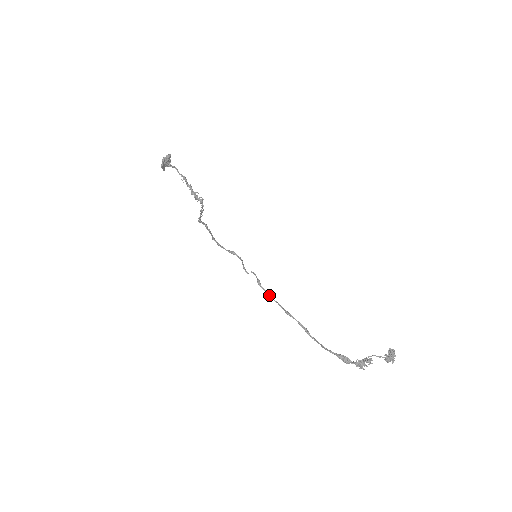
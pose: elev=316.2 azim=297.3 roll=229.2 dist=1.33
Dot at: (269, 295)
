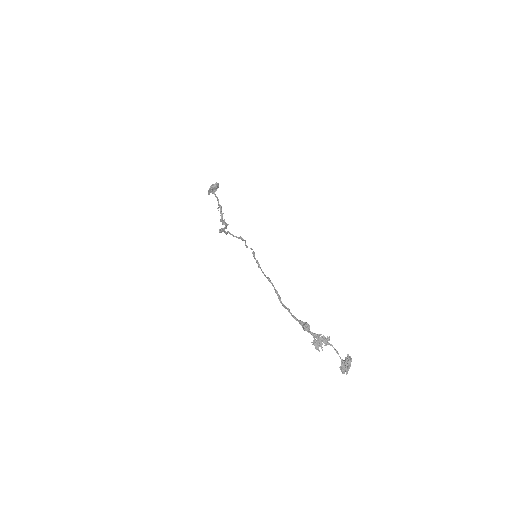
Dot at: (258, 264)
